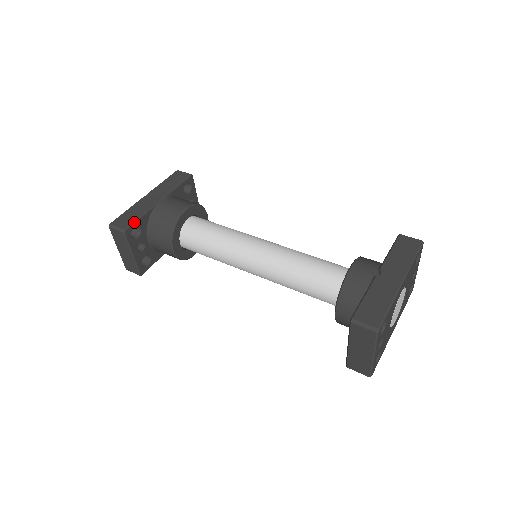
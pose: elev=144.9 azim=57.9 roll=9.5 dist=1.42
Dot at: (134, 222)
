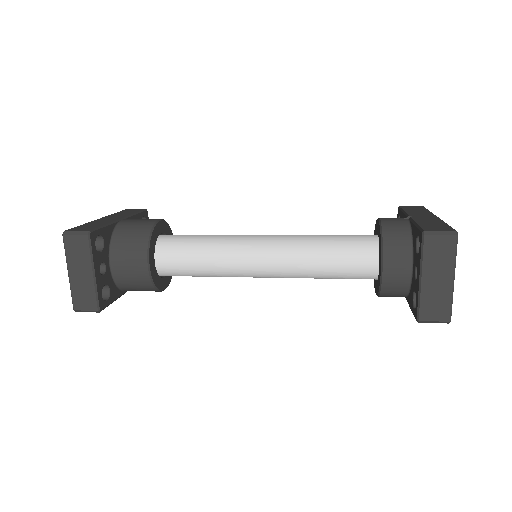
Dot at: (99, 228)
